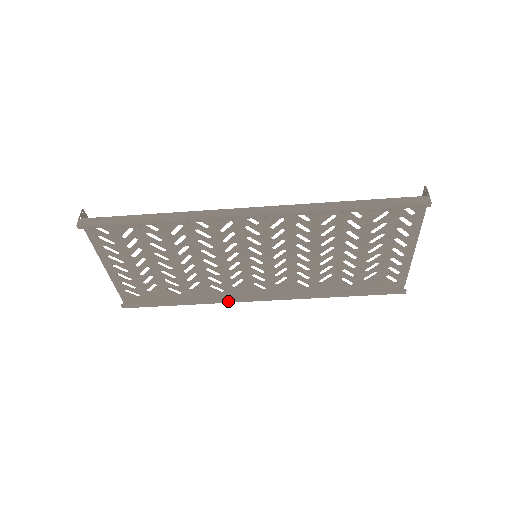
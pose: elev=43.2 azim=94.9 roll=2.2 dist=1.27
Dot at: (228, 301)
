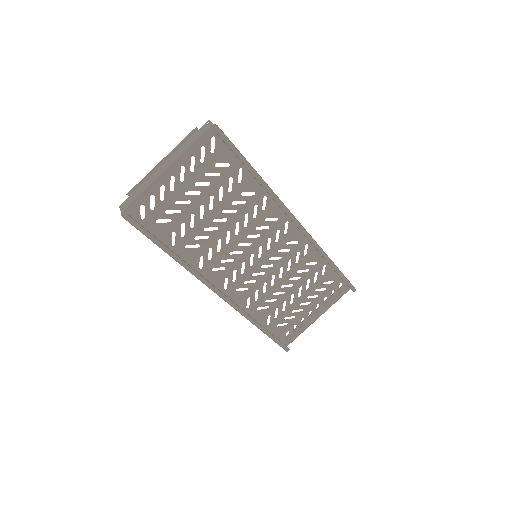
Dot at: (202, 278)
